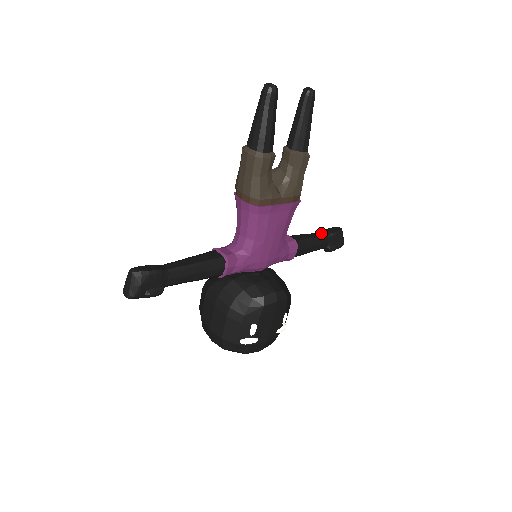
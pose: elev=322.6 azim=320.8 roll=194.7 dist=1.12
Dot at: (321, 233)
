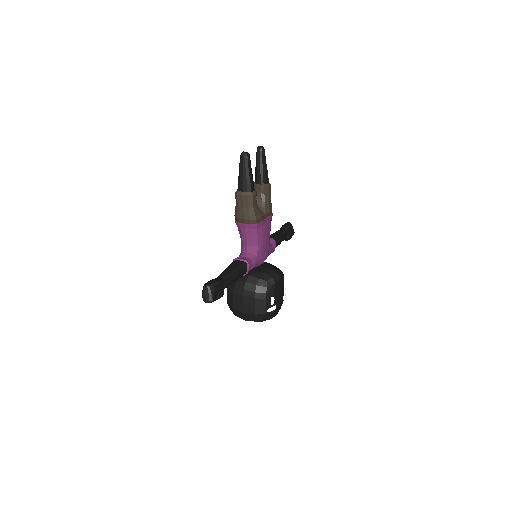
Dot at: (281, 230)
